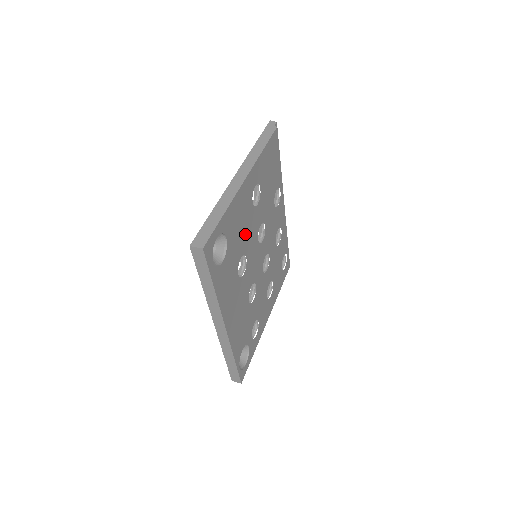
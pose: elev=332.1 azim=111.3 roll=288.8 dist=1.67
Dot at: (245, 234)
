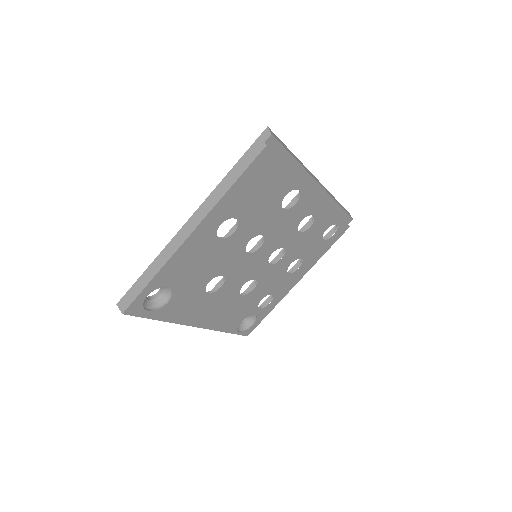
Dot at: (212, 264)
